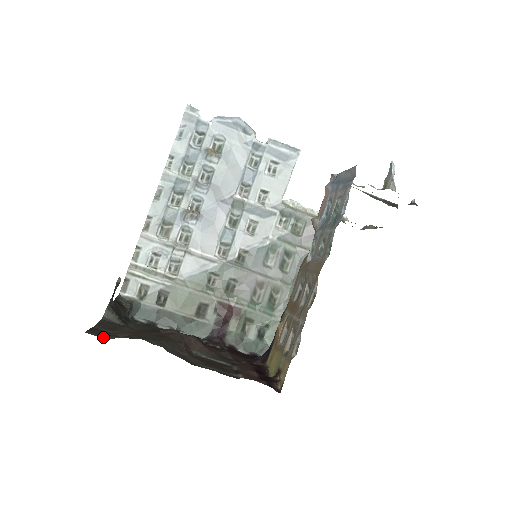
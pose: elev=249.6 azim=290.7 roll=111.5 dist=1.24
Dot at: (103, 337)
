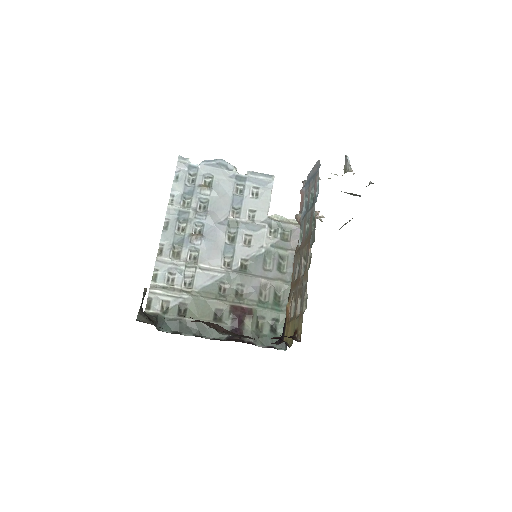
Dot at: occluded
